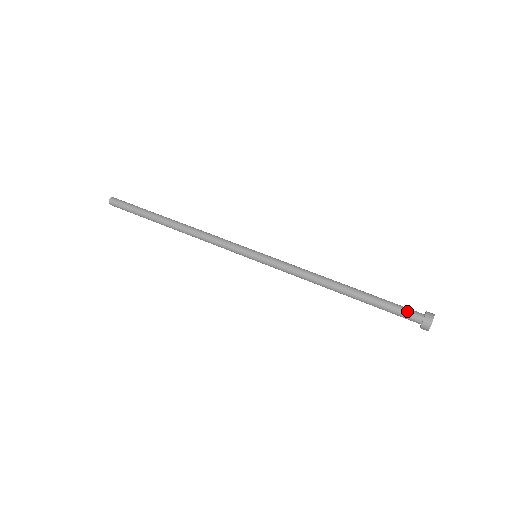
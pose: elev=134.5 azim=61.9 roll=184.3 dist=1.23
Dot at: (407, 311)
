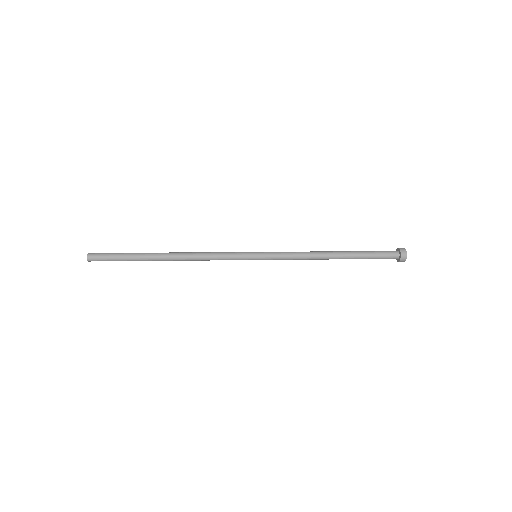
Dot at: (387, 253)
